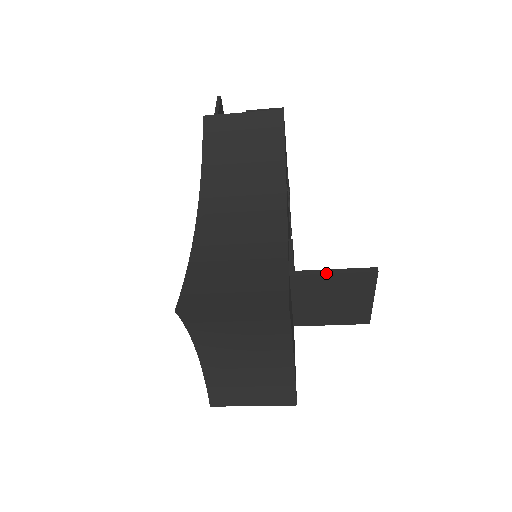
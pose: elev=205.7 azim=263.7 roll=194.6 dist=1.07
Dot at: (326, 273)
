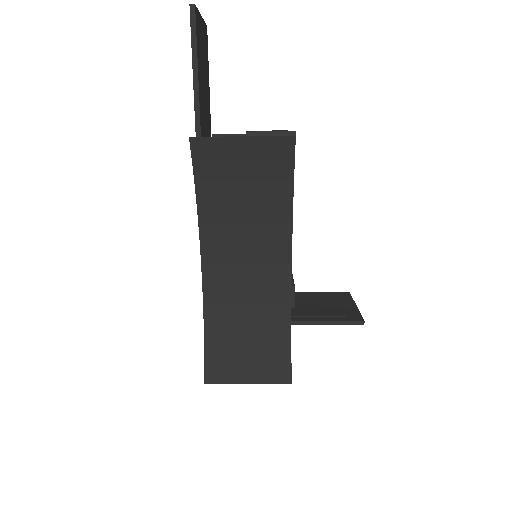
Dot at: occluded
